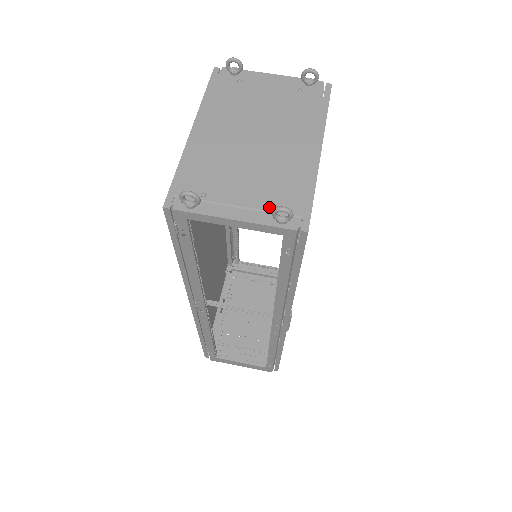
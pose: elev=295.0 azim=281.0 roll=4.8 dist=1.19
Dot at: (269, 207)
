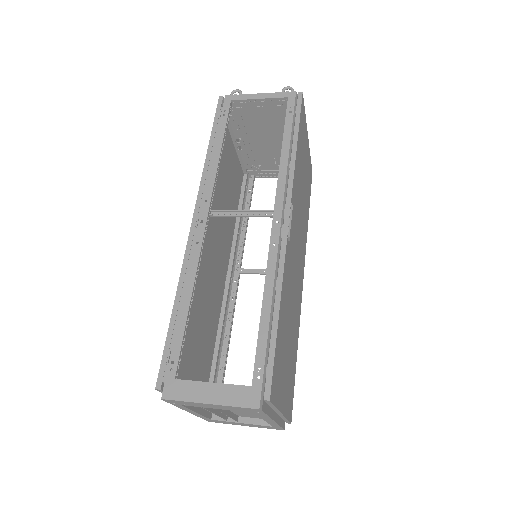
Dot at: occluded
